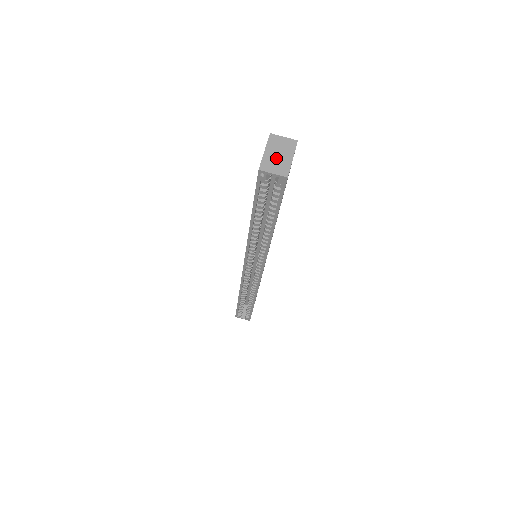
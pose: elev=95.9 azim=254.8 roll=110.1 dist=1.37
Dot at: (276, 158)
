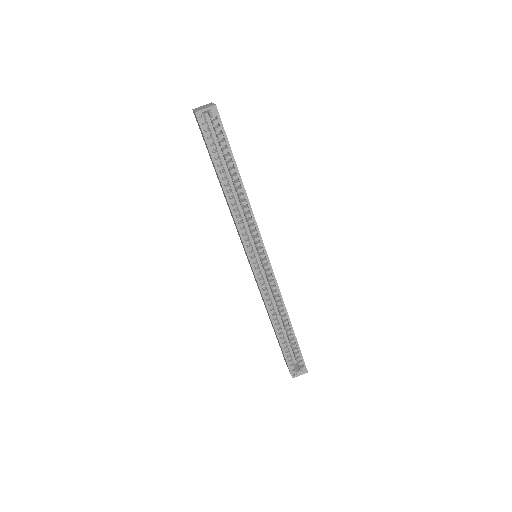
Dot at: occluded
